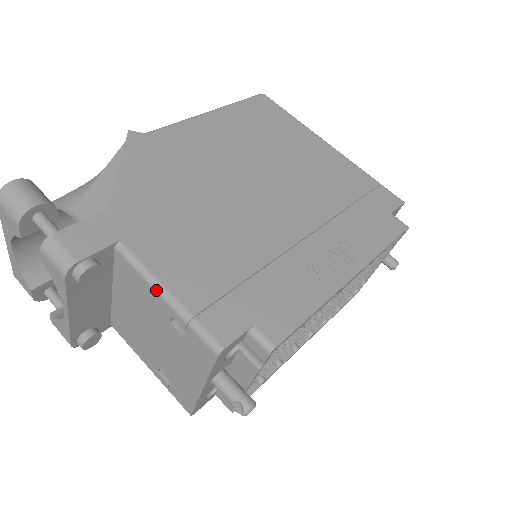
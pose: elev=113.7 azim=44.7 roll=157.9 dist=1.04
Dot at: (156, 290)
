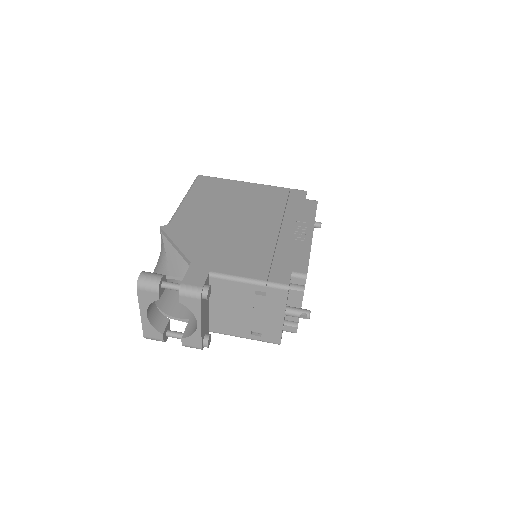
Dot at: (242, 281)
